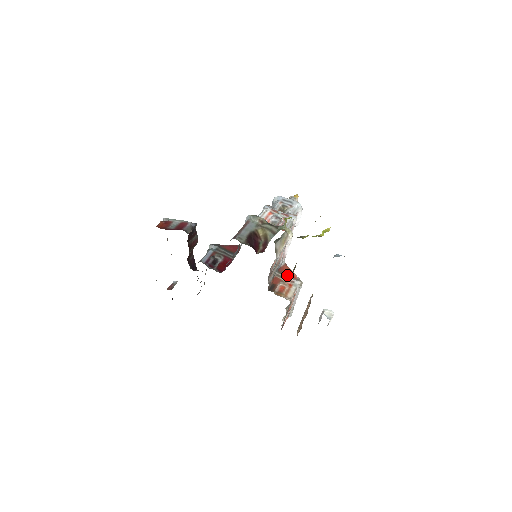
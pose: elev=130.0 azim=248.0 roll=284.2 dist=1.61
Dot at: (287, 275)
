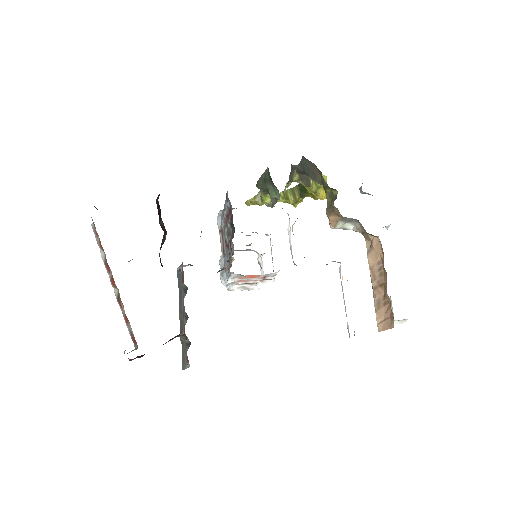
Dot at: occluded
